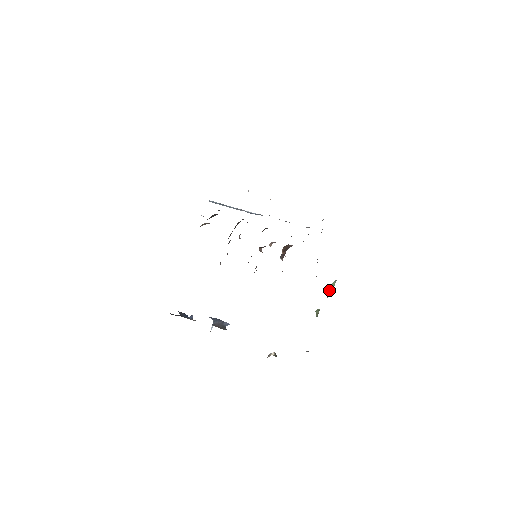
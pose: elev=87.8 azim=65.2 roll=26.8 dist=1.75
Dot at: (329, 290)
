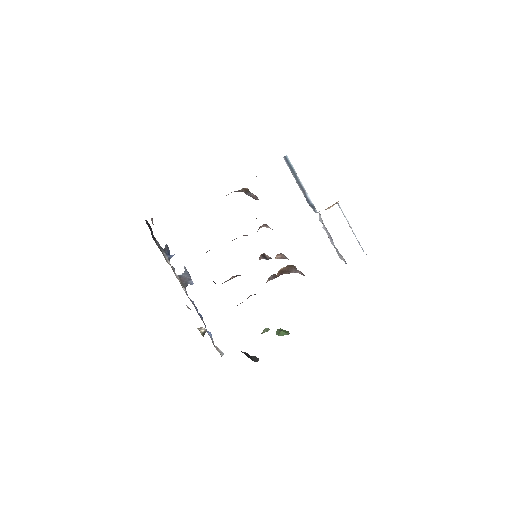
Dot at: (279, 333)
